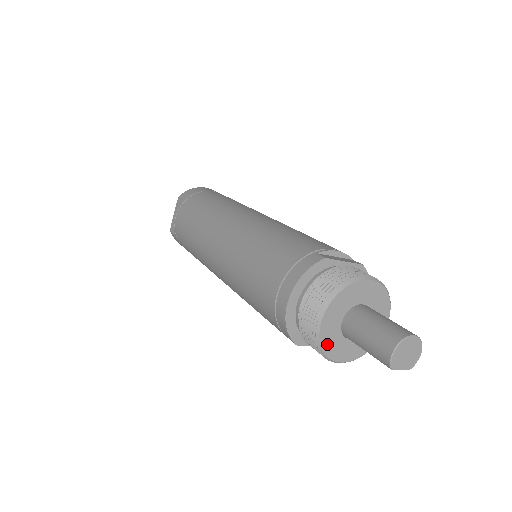
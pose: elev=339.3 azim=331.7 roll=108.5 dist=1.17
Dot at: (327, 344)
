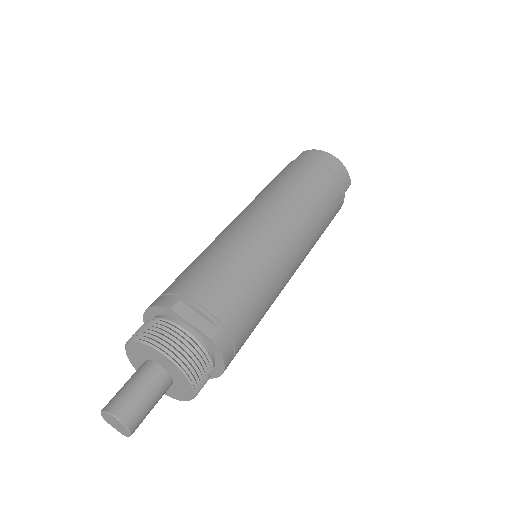
Dot at: (136, 365)
